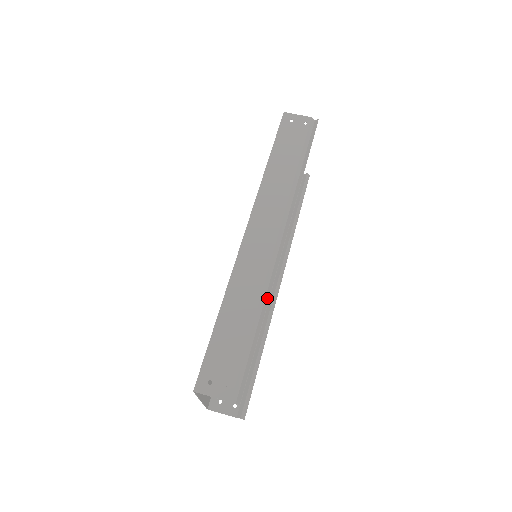
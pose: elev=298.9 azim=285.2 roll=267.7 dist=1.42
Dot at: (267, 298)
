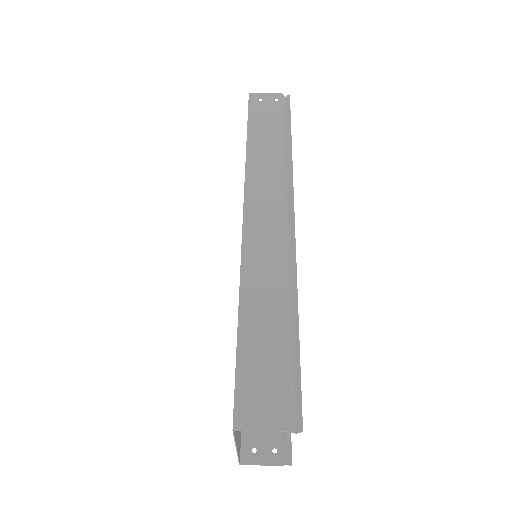
Dot at: (294, 289)
